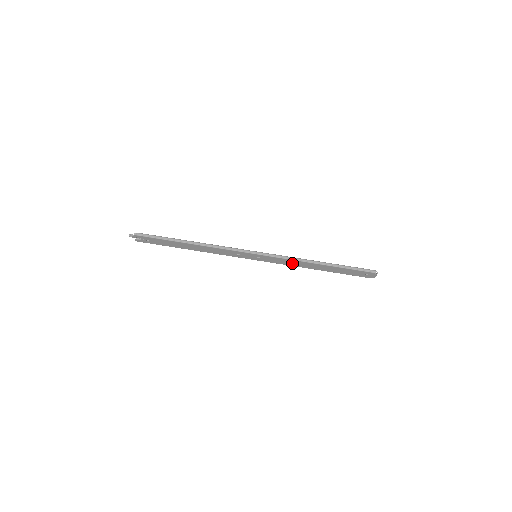
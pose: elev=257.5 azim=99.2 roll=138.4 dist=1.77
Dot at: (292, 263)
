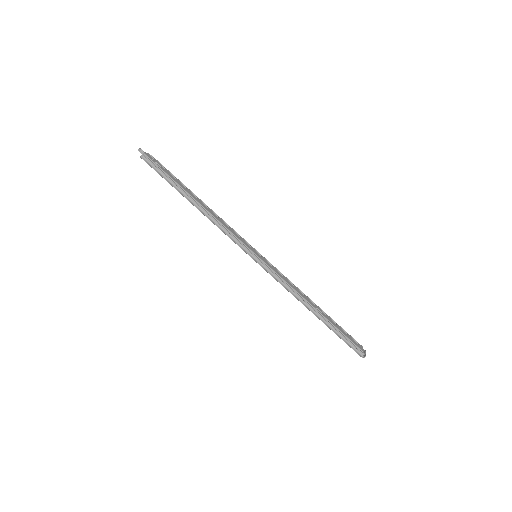
Dot at: occluded
